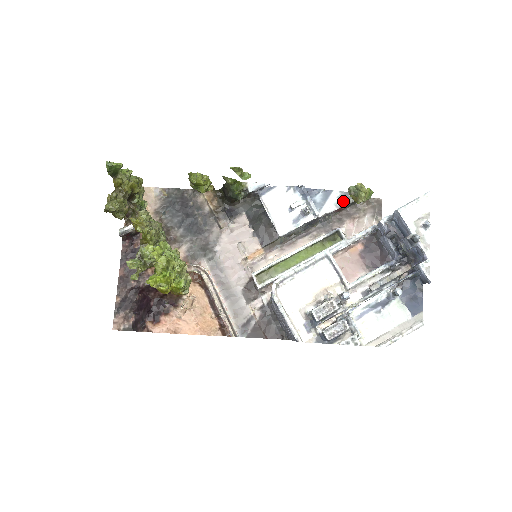
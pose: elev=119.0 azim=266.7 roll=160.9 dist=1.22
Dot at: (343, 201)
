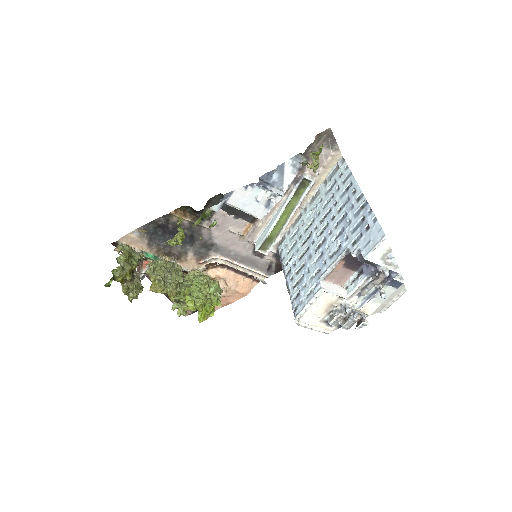
Dot at: (298, 165)
